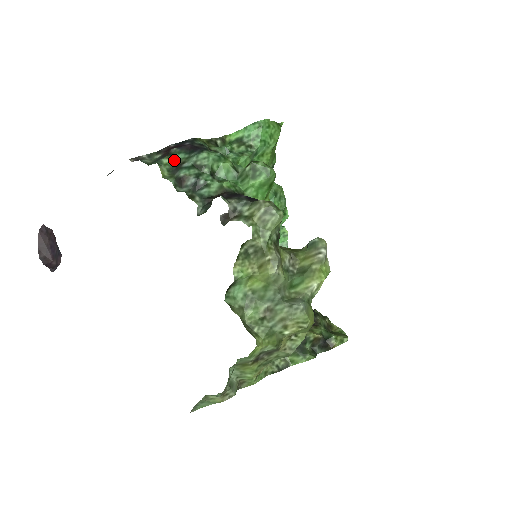
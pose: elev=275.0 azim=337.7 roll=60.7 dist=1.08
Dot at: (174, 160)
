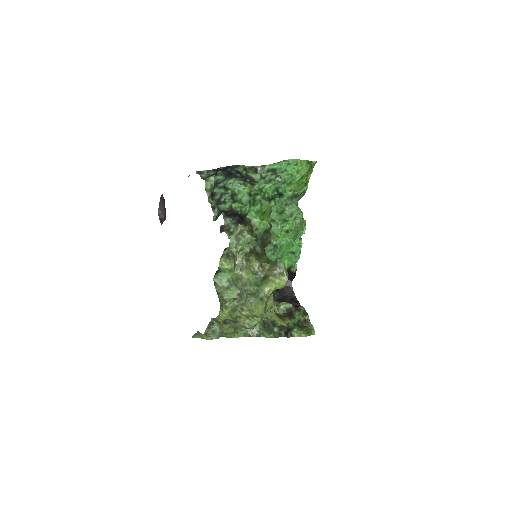
Dot at: (216, 179)
